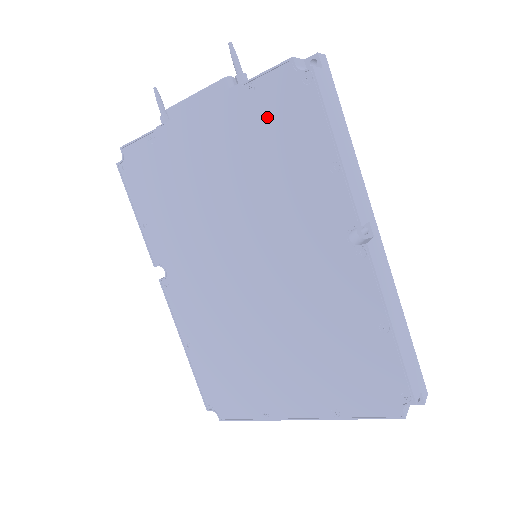
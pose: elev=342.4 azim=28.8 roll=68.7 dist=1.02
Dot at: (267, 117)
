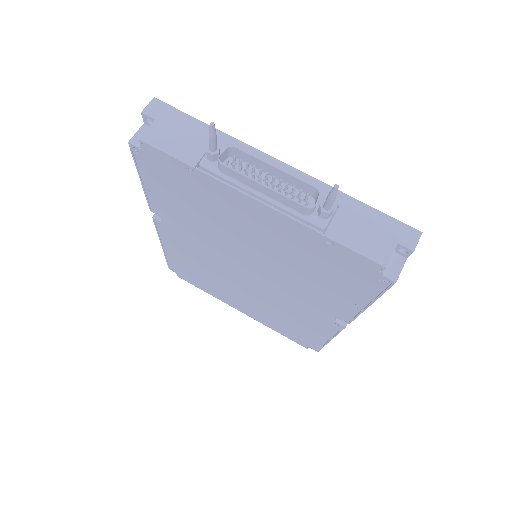
Dot at: (328, 261)
